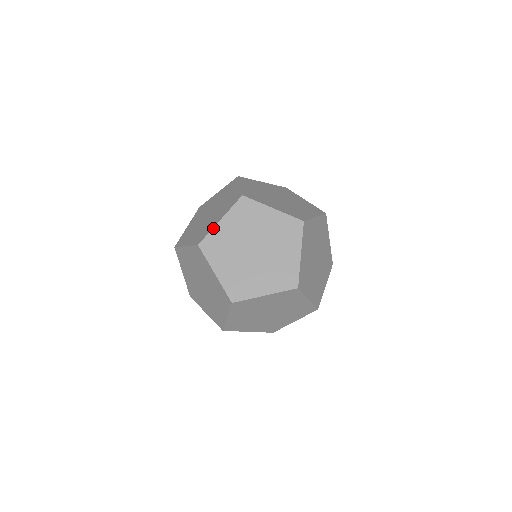
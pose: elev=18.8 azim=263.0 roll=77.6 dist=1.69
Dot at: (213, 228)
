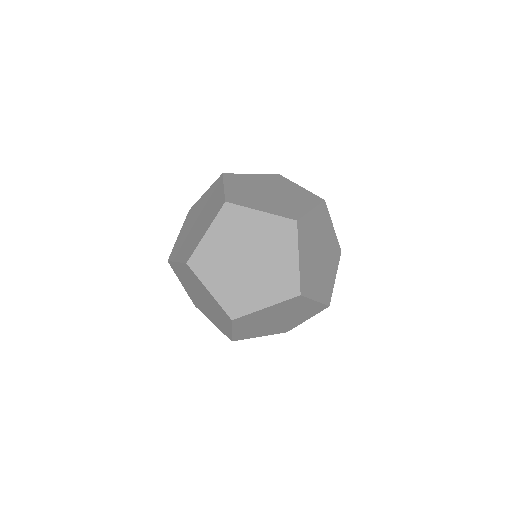
Dot at: (255, 312)
